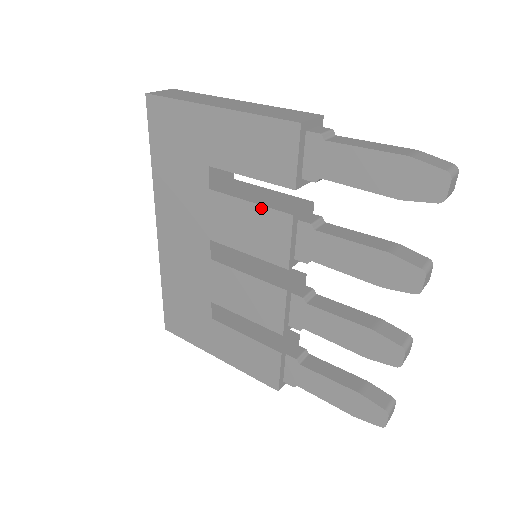
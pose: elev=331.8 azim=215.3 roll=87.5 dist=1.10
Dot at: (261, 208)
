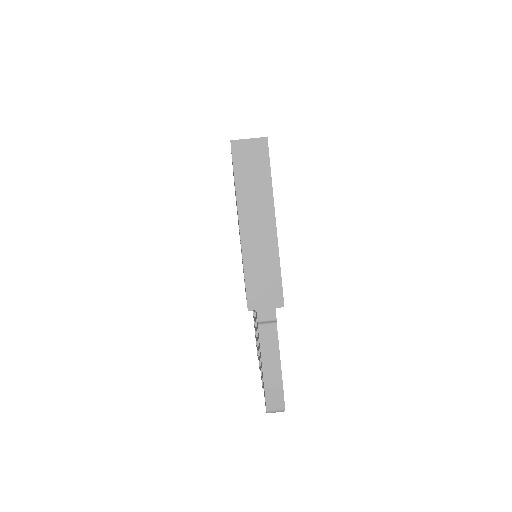
Dot at: occluded
